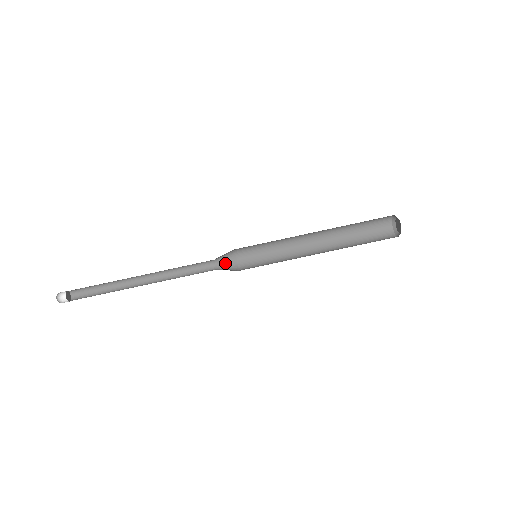
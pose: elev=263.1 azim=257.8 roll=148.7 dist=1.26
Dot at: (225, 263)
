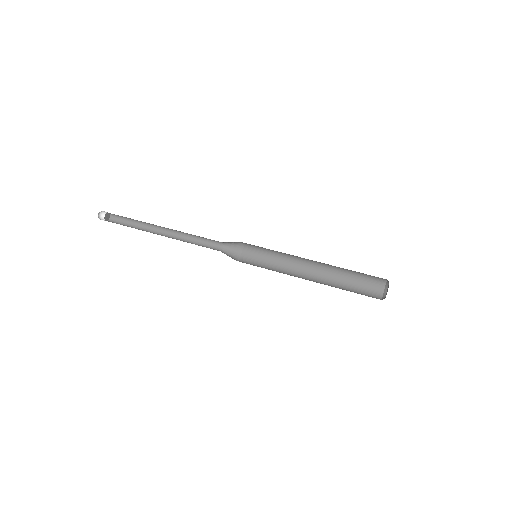
Dot at: (228, 255)
